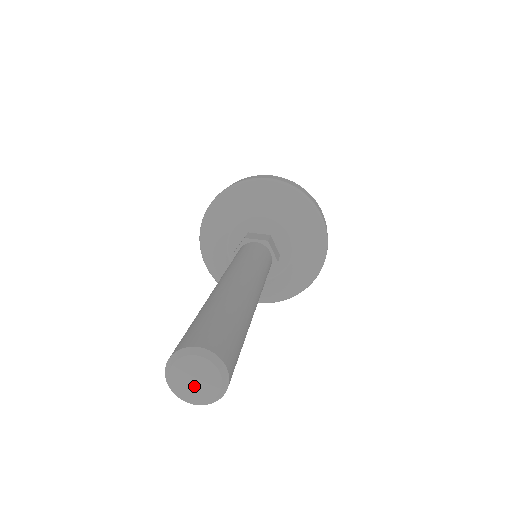
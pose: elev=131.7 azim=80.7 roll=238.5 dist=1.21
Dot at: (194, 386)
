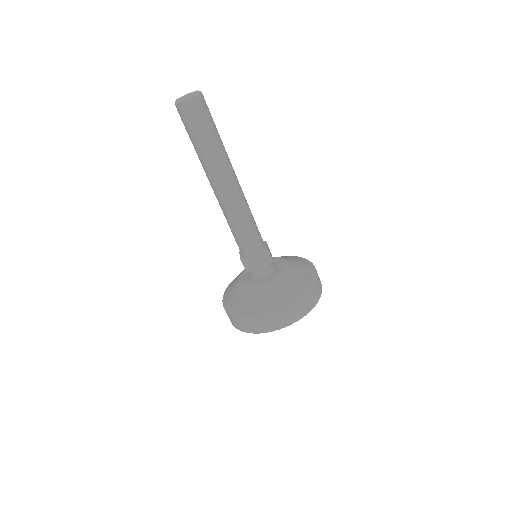
Dot at: (185, 96)
